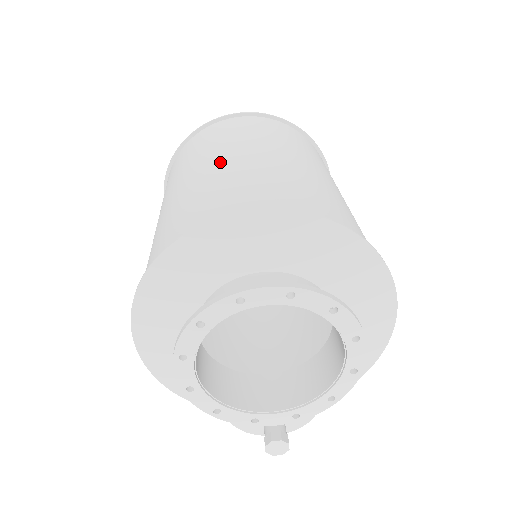
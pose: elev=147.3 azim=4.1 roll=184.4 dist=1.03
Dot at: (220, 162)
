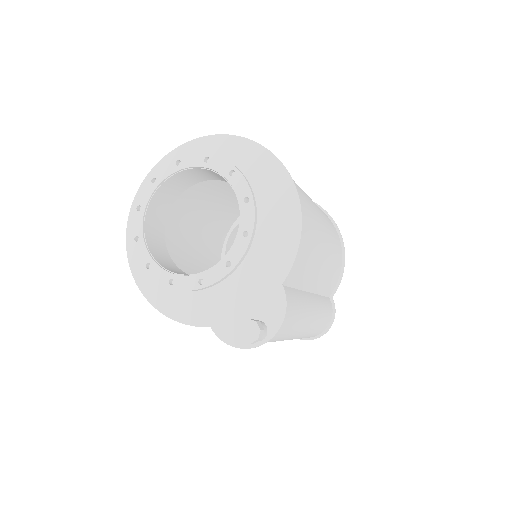
Dot at: (202, 195)
